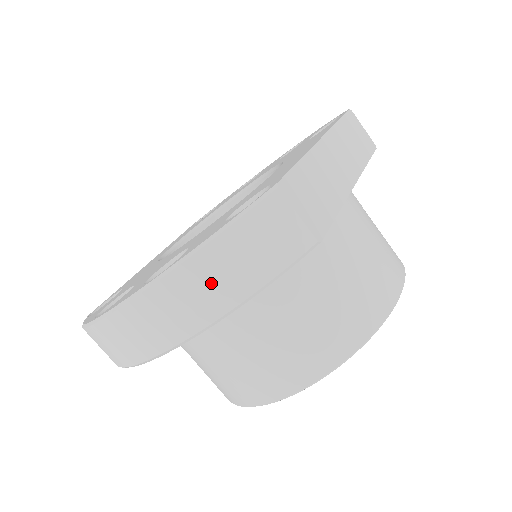
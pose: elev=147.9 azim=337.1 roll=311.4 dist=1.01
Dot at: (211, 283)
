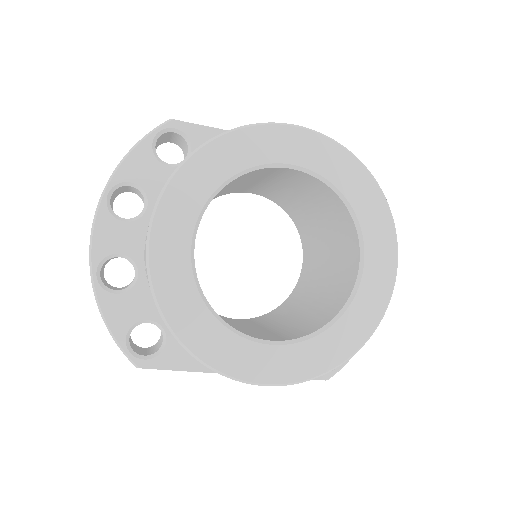
Dot at: occluded
